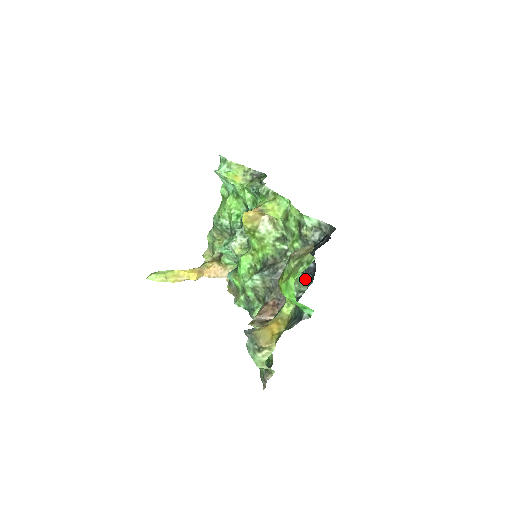
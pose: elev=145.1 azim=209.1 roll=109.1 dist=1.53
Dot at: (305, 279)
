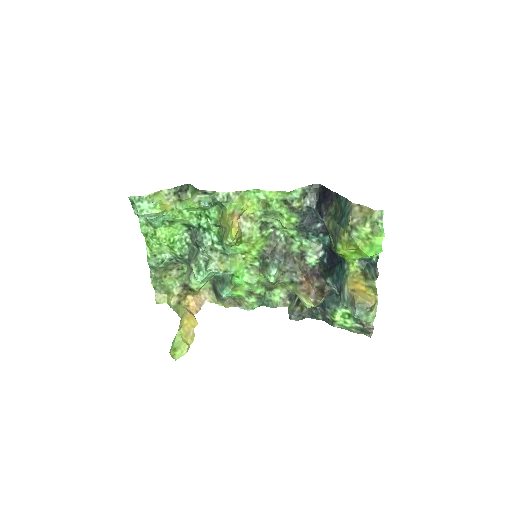
Dot at: (314, 240)
